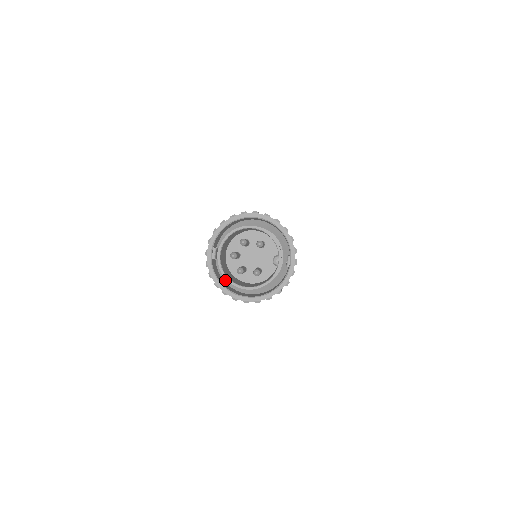
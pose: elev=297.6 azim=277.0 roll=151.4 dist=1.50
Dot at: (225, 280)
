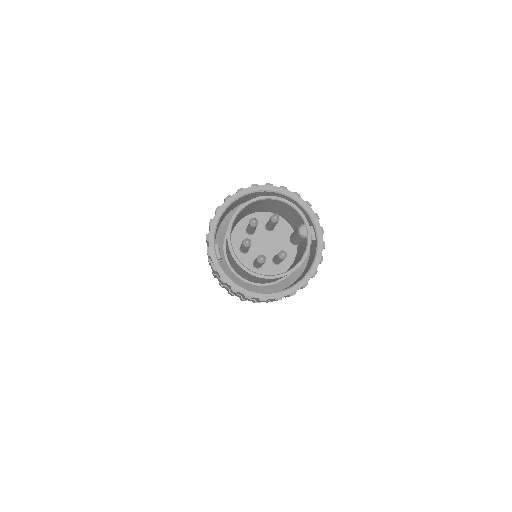
Dot at: occluded
